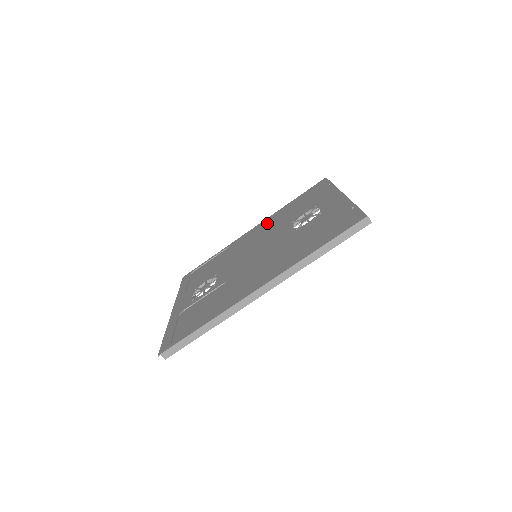
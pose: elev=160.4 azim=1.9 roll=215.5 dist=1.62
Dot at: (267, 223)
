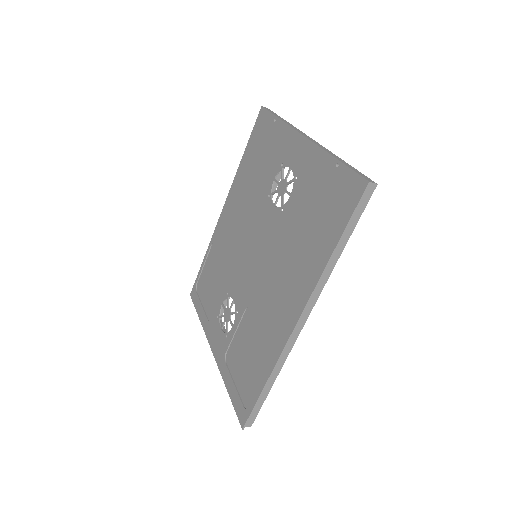
Dot at: (235, 199)
